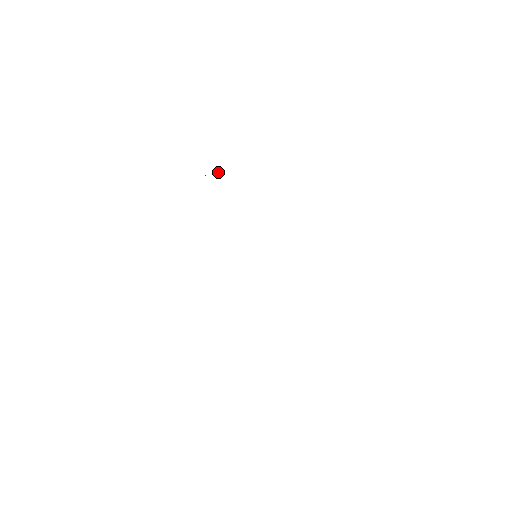
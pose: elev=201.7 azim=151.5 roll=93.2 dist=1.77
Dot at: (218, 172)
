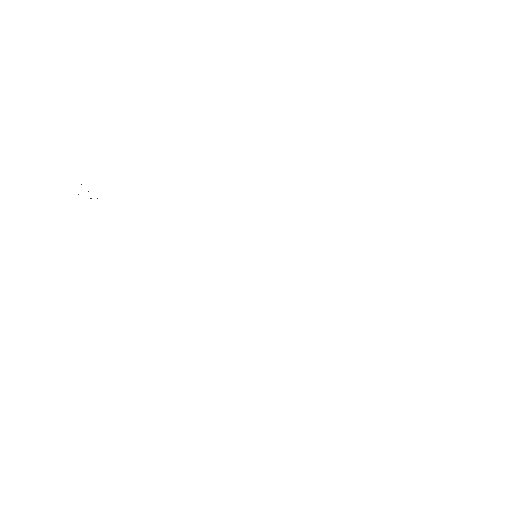
Dot at: occluded
